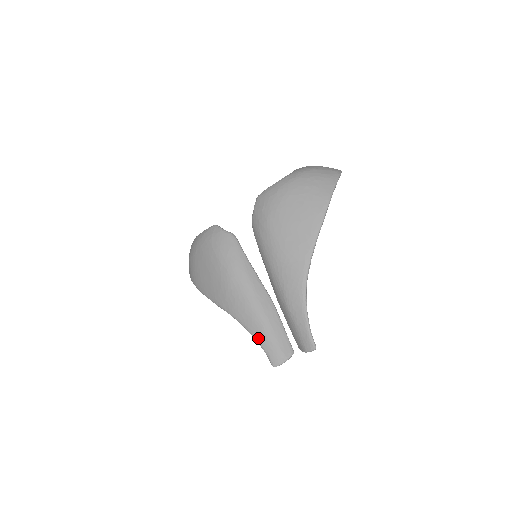
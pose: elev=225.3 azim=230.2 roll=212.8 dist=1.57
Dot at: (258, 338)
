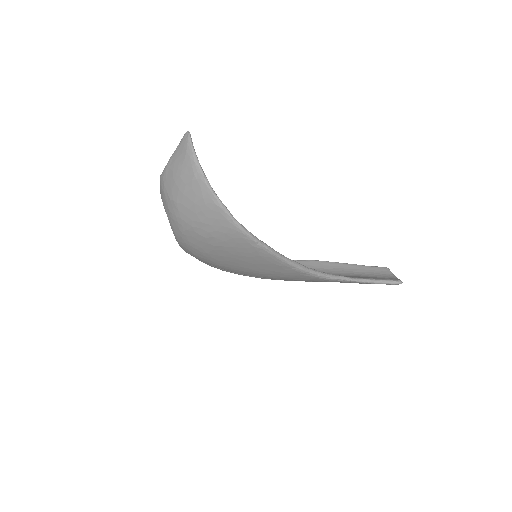
Dot at: occluded
